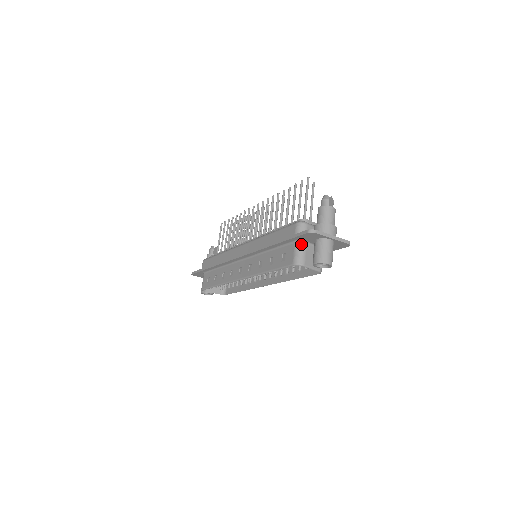
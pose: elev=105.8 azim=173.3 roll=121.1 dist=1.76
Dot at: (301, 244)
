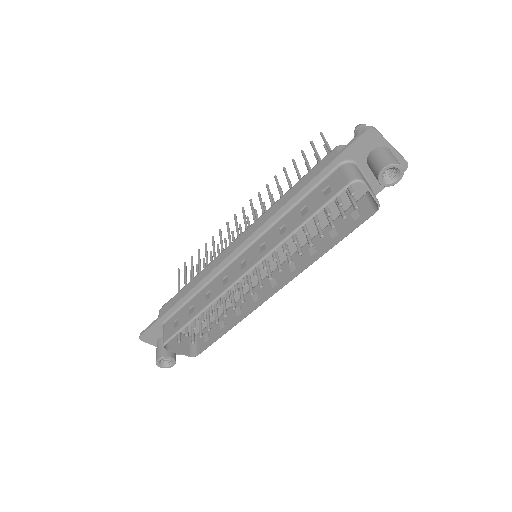
Dot at: (350, 164)
